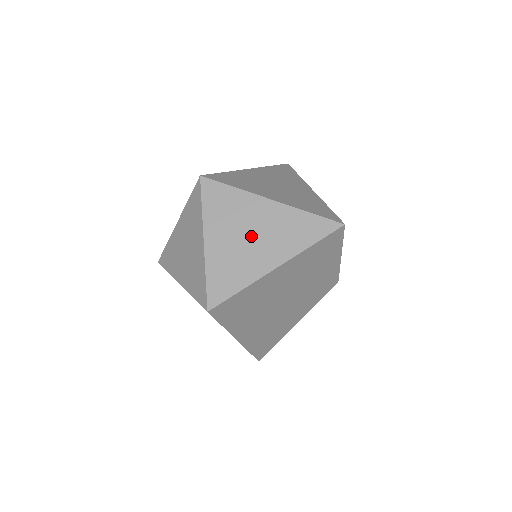
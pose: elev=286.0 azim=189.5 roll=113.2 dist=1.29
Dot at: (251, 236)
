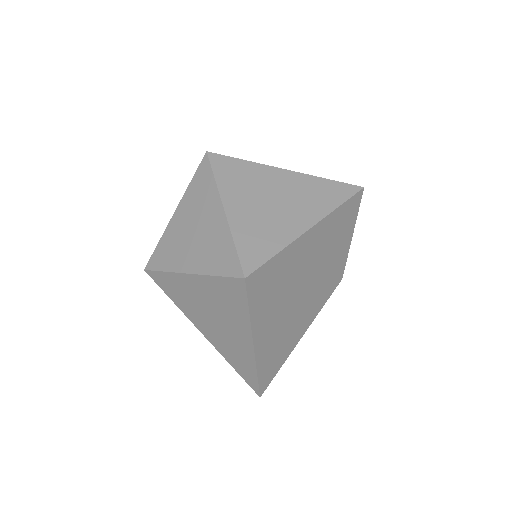
Dot at: (275, 202)
